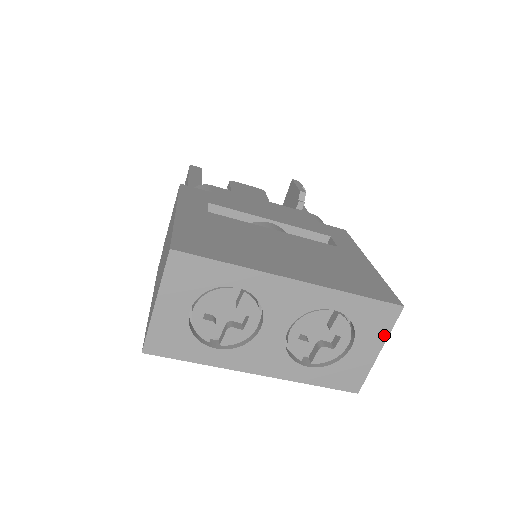
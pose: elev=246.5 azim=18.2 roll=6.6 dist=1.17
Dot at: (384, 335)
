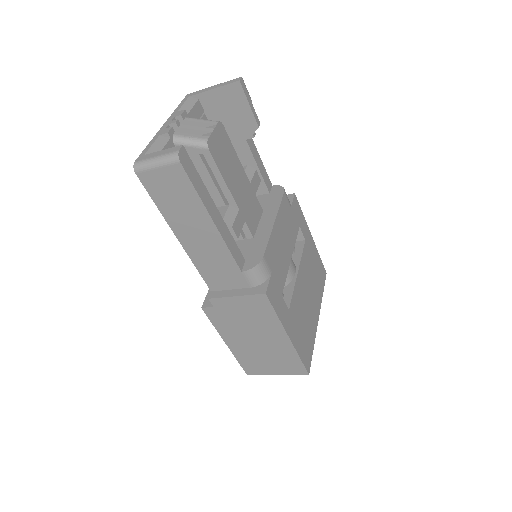
Dot at: occluded
